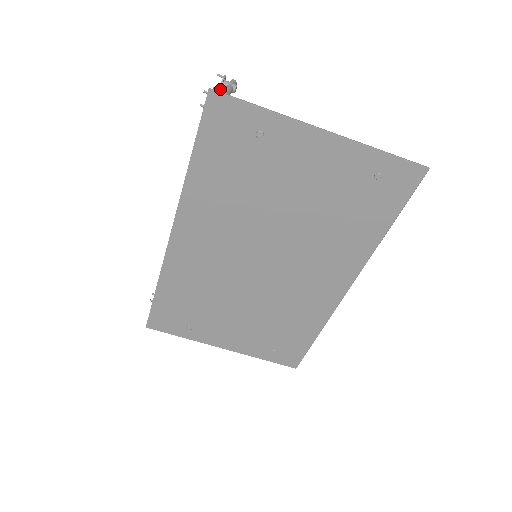
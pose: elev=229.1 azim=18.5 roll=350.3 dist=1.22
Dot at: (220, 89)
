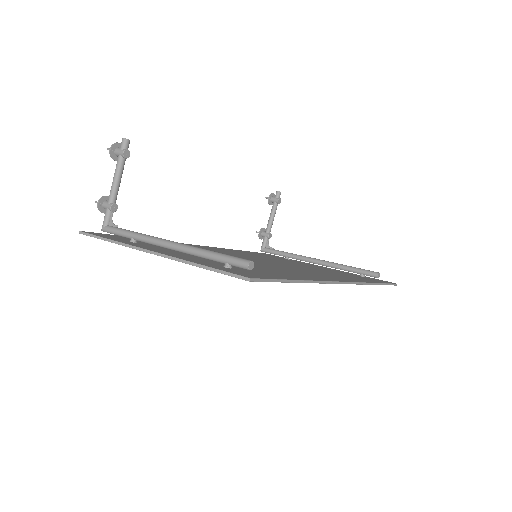
Dot at: occluded
